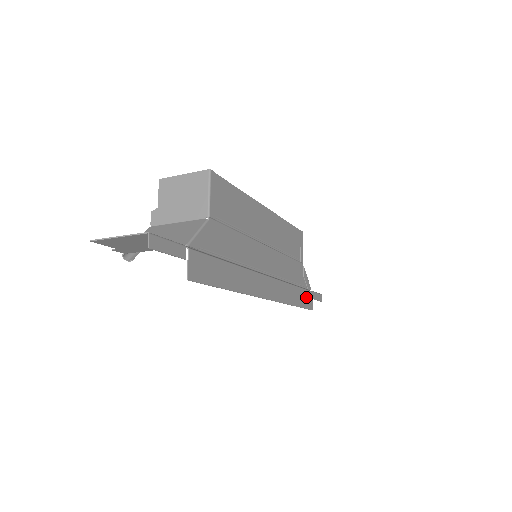
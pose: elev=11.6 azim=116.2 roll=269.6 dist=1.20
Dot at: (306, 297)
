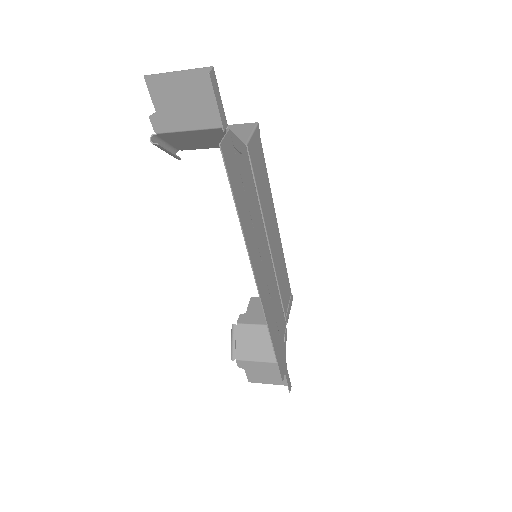
Dot at: (281, 358)
